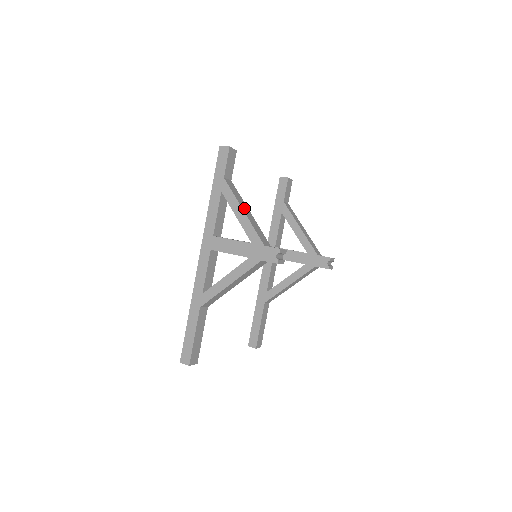
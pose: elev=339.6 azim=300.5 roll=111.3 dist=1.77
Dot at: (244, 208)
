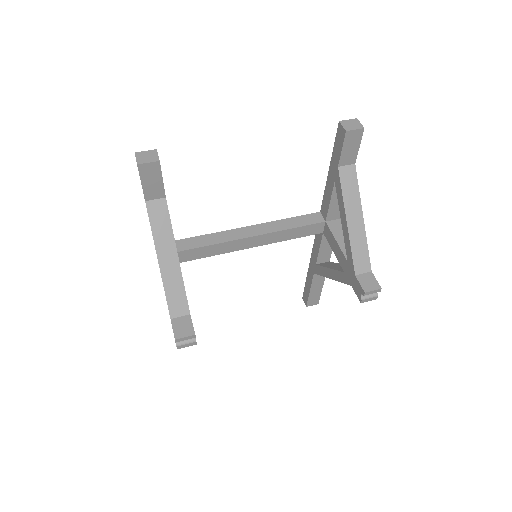
Dot at: (164, 254)
